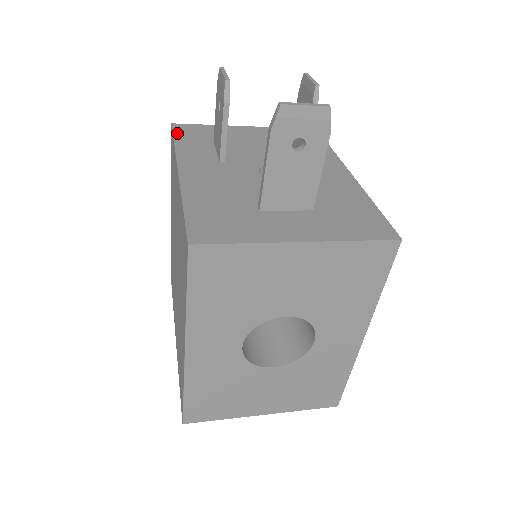
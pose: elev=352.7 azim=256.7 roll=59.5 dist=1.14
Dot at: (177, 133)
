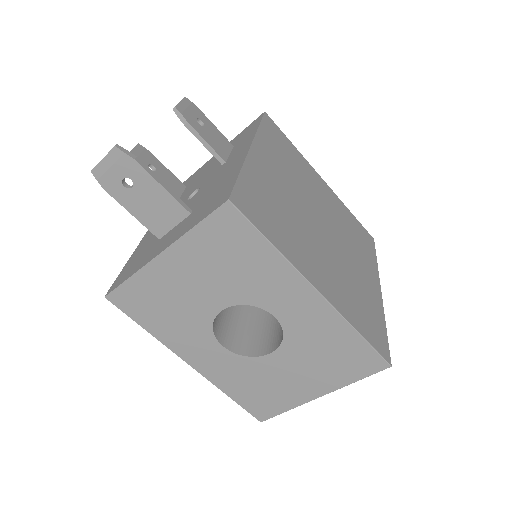
Dot at: occluded
